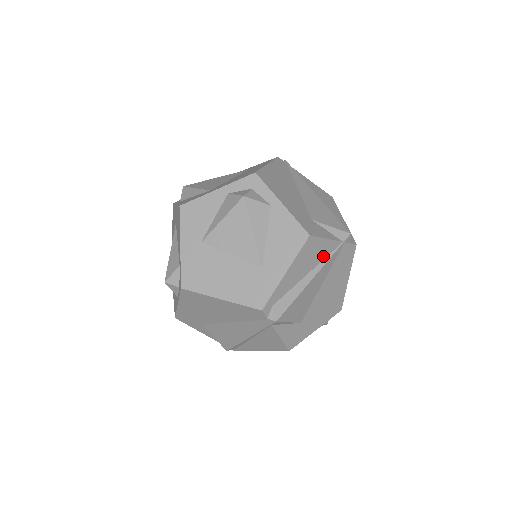
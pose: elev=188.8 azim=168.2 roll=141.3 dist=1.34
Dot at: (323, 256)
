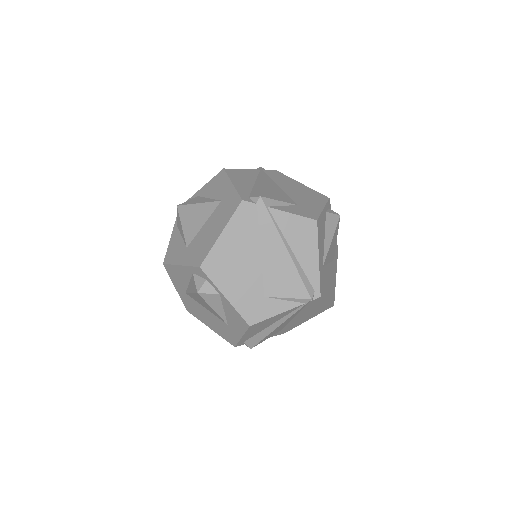
Dot at: (254, 176)
